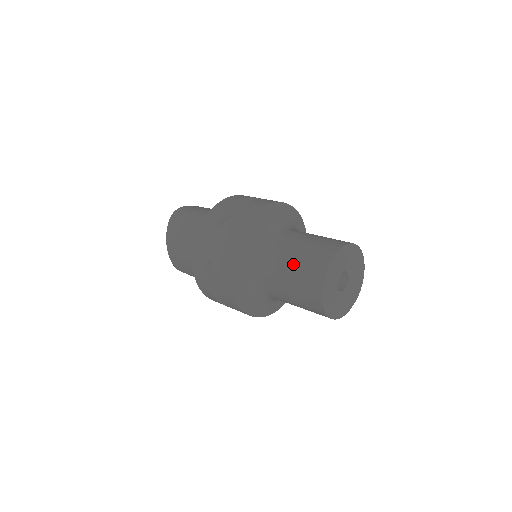
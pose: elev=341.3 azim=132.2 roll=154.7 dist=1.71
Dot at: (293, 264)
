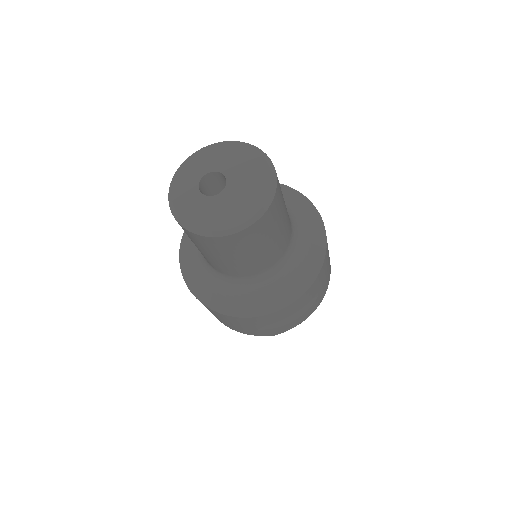
Dot at: occluded
